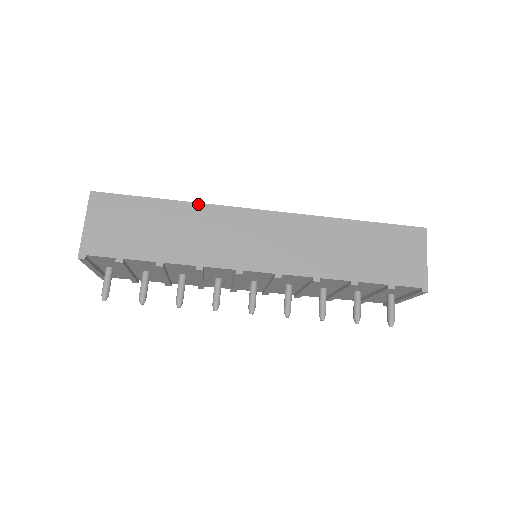
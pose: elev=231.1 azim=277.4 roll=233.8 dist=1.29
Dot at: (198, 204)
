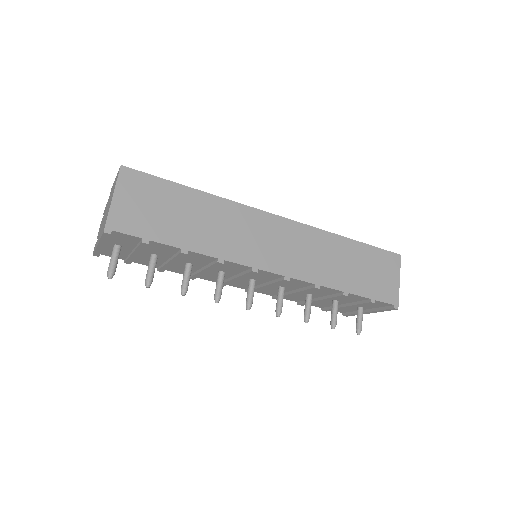
Dot at: (223, 199)
